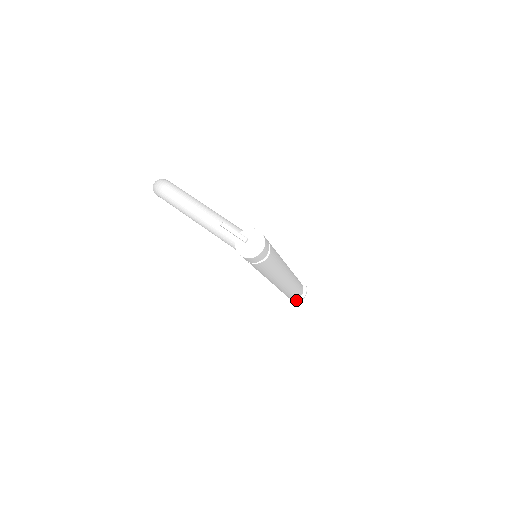
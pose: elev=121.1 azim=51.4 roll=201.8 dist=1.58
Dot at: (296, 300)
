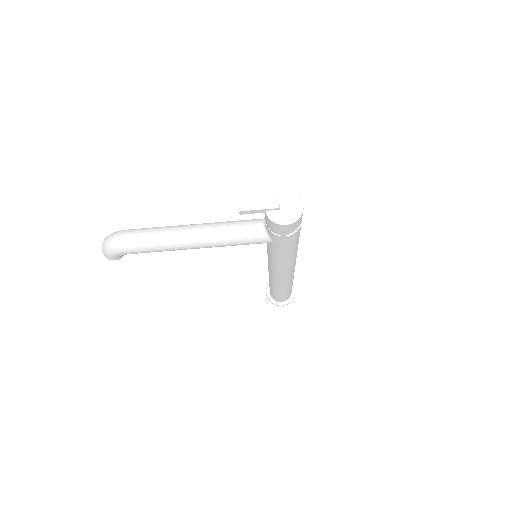
Dot at: (290, 299)
